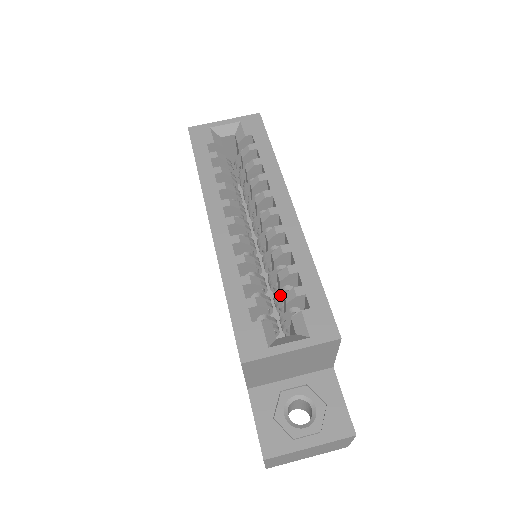
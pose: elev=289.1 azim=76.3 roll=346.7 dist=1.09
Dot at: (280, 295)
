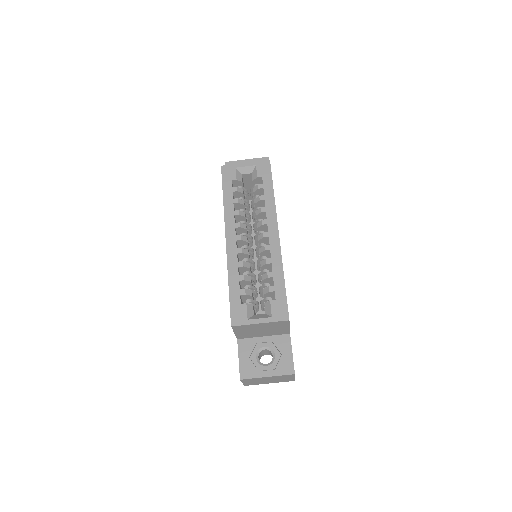
Dot at: (262, 288)
